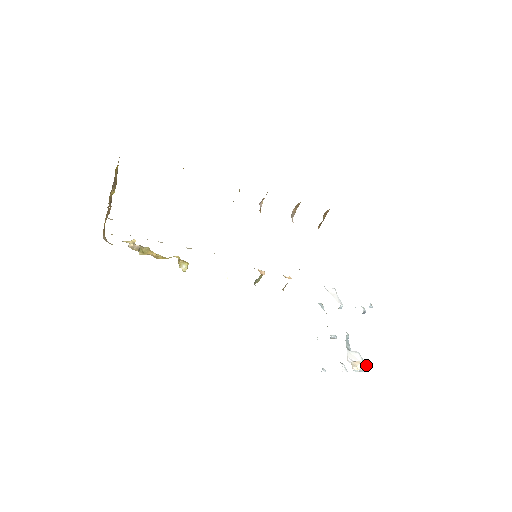
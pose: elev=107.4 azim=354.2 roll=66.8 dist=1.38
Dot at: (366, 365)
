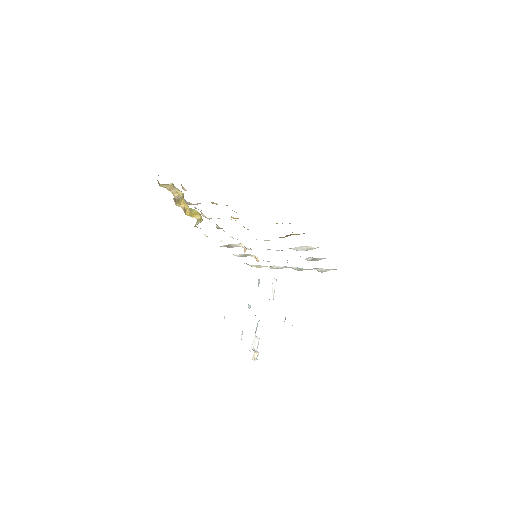
Dot at: occluded
